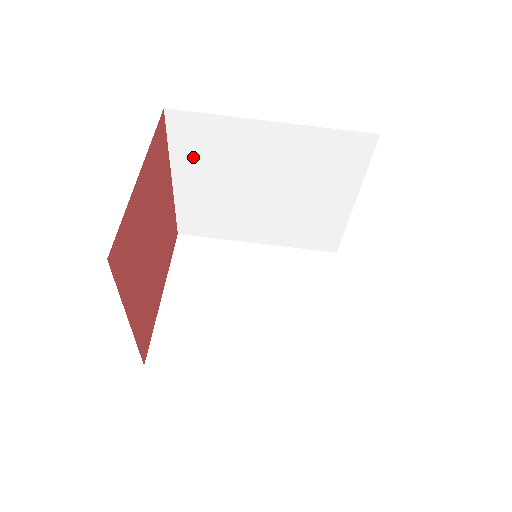
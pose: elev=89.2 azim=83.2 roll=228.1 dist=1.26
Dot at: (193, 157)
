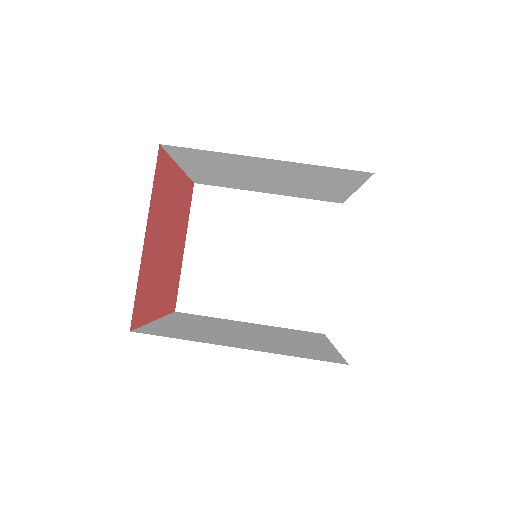
Dot at: (196, 162)
